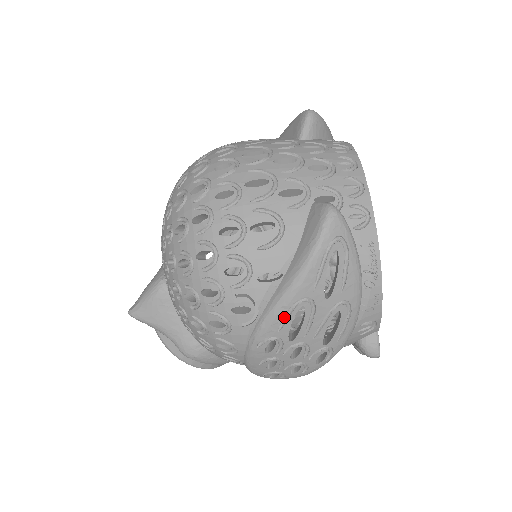
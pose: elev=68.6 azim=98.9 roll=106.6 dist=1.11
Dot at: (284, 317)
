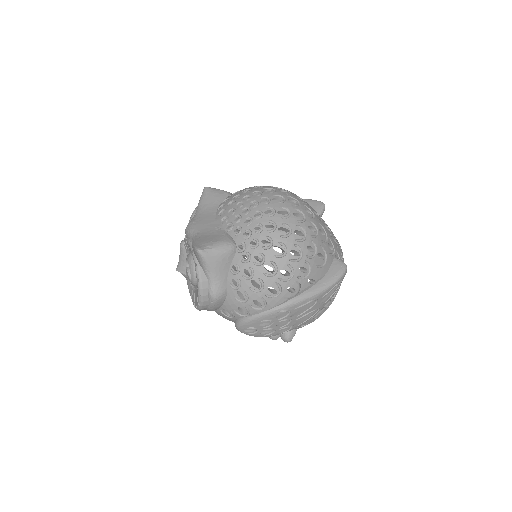
Dot at: (302, 304)
